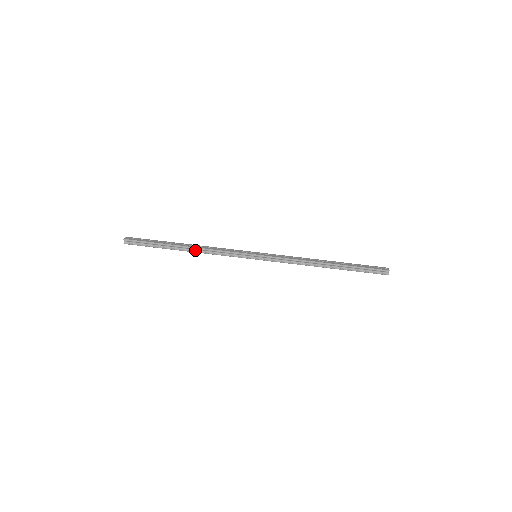
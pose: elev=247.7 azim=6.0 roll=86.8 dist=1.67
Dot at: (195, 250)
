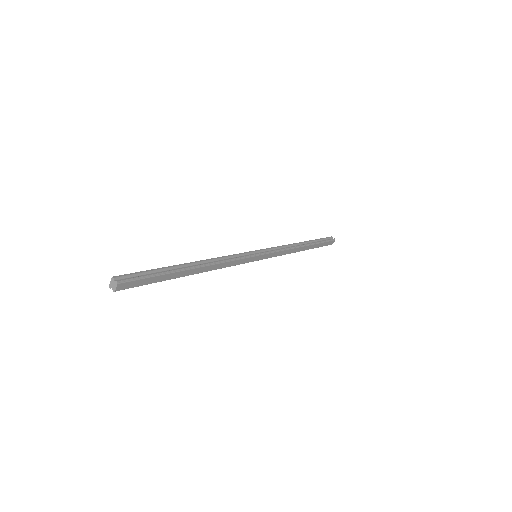
Dot at: (205, 264)
